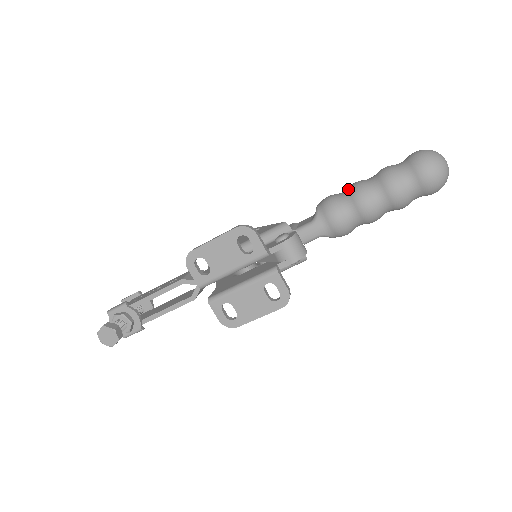
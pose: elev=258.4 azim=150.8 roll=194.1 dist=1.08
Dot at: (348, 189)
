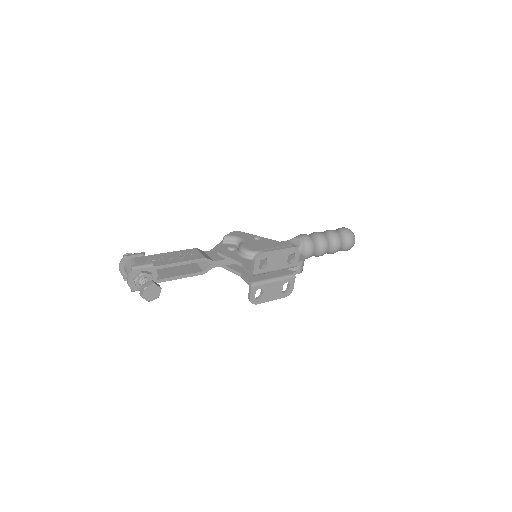
Dot at: (317, 236)
